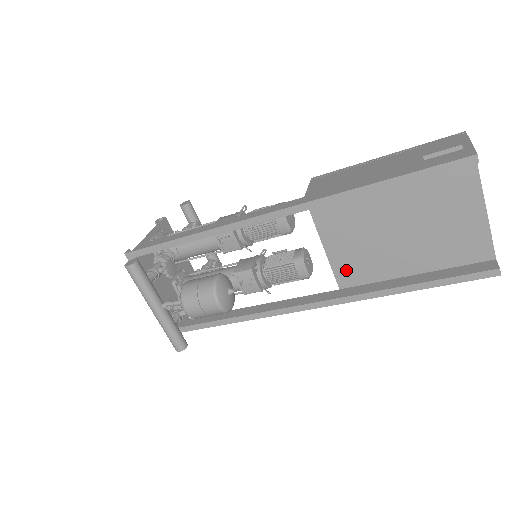
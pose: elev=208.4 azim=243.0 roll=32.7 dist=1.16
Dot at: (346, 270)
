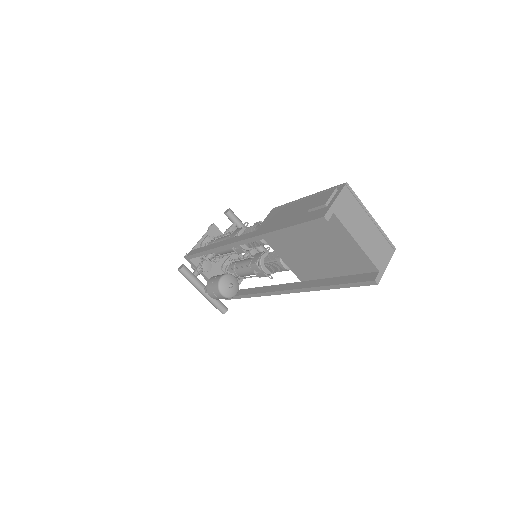
Dot at: (299, 271)
